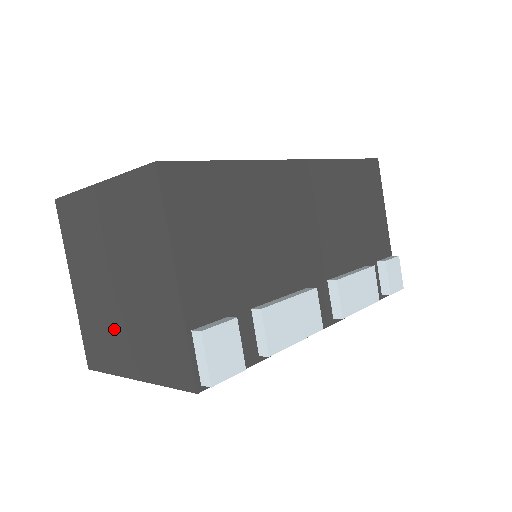
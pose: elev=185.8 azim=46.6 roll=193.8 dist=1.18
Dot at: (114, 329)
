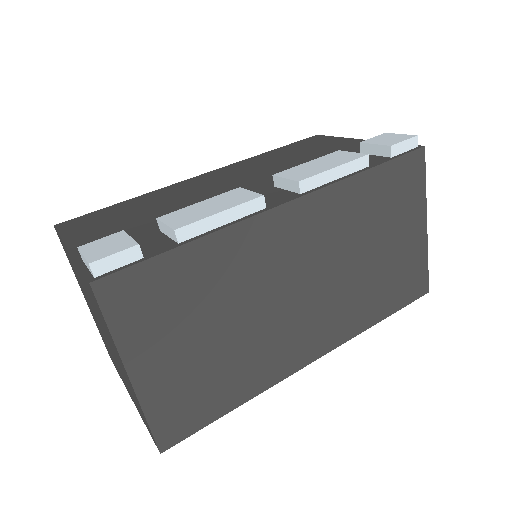
Dot at: (121, 368)
